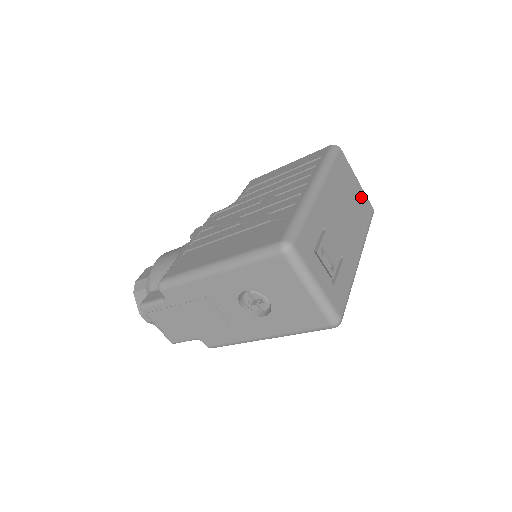
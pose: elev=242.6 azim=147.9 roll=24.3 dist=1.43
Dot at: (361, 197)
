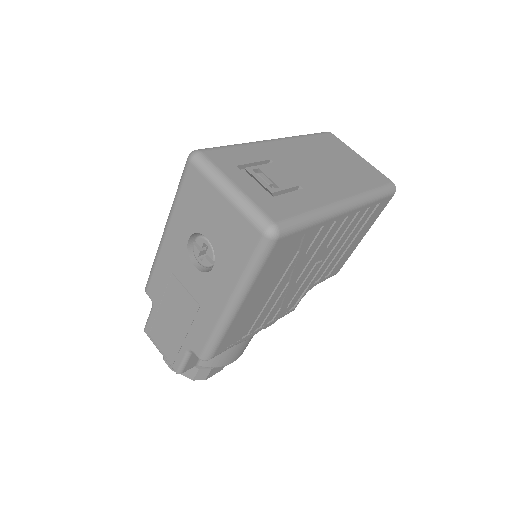
Dot at: (365, 168)
